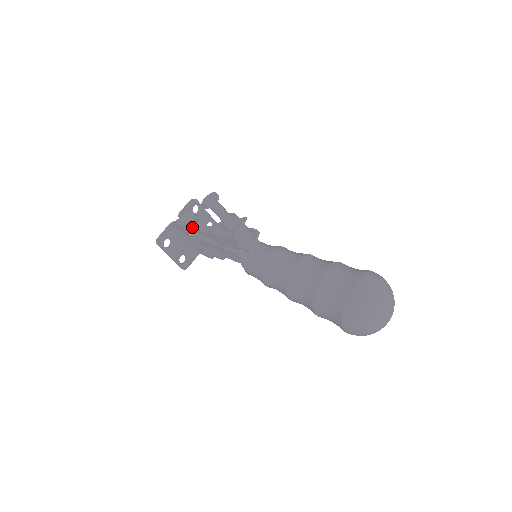
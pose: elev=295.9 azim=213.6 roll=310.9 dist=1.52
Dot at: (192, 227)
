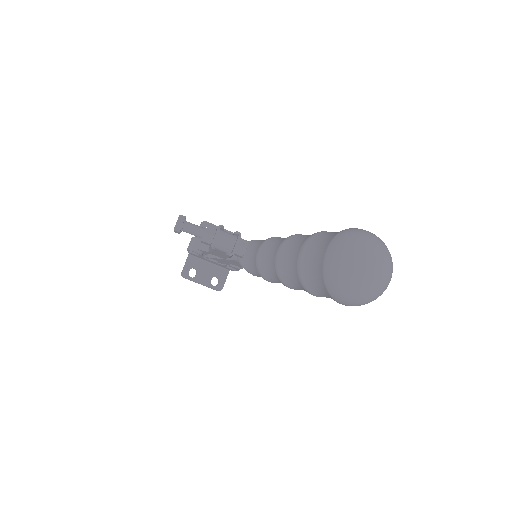
Dot at: (201, 250)
